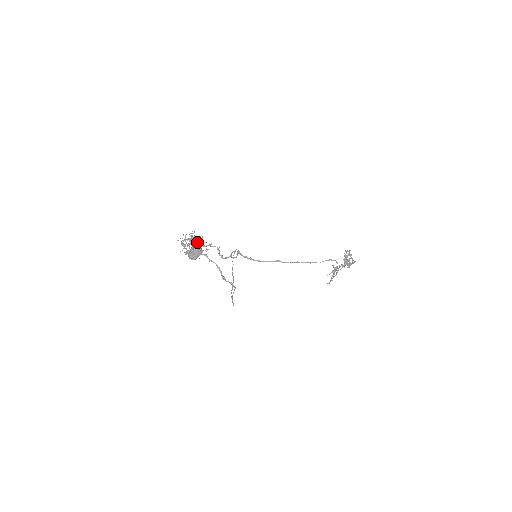
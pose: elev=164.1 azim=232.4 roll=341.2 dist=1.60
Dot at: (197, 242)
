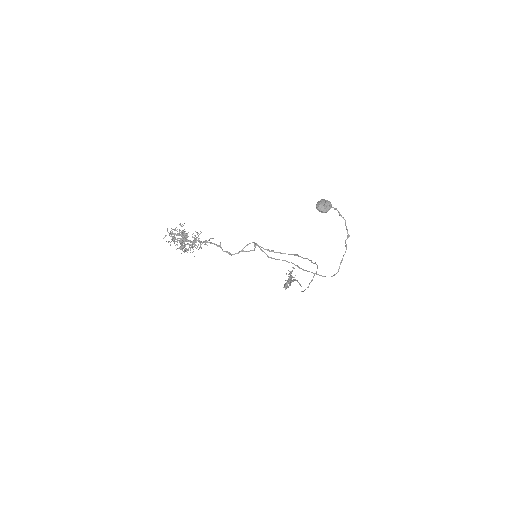
Dot at: occluded
